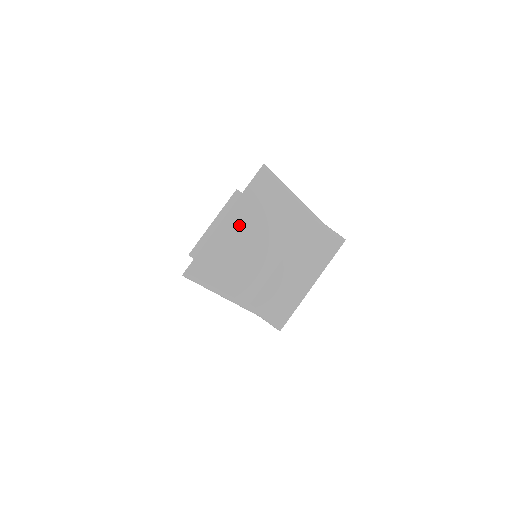
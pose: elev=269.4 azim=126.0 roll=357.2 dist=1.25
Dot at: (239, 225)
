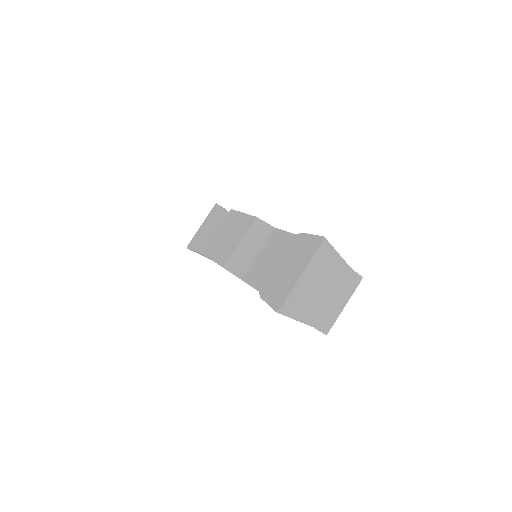
Dot at: (309, 277)
